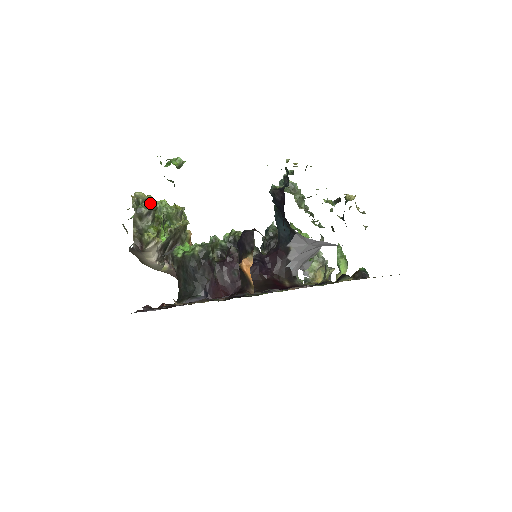
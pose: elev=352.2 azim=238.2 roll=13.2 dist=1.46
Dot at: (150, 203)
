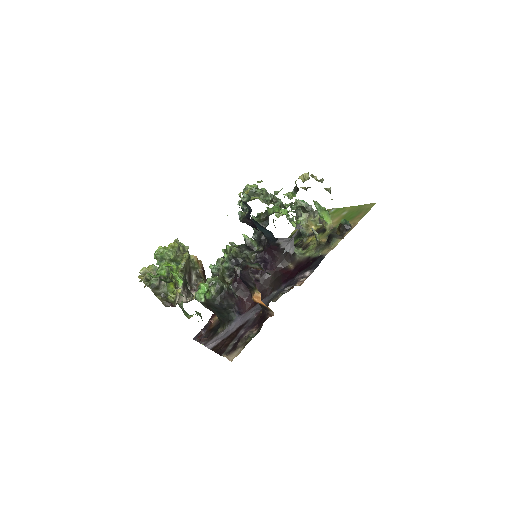
Dot at: (155, 272)
